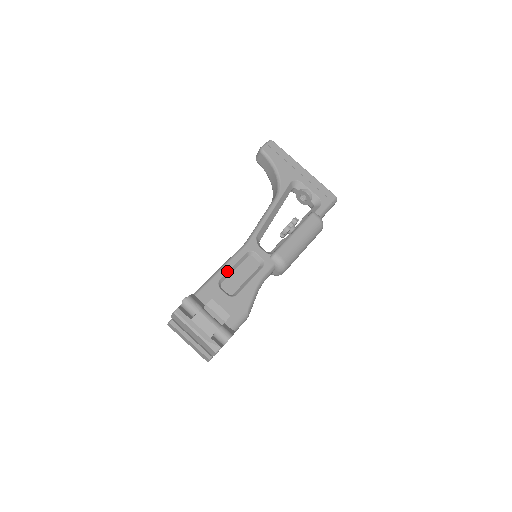
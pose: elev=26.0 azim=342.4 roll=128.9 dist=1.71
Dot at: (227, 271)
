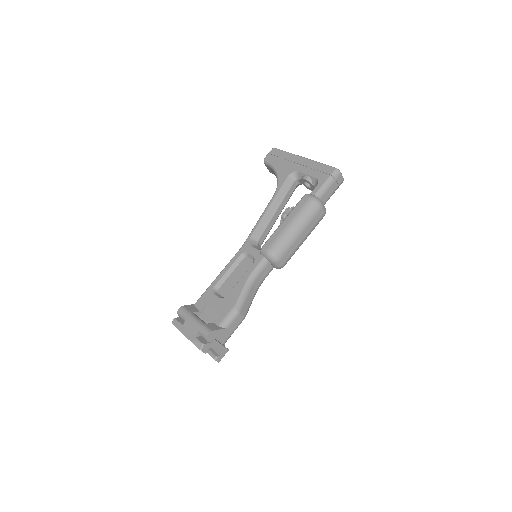
Dot at: (221, 277)
